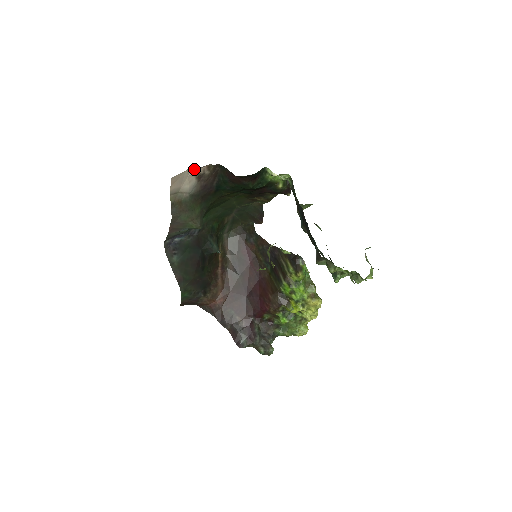
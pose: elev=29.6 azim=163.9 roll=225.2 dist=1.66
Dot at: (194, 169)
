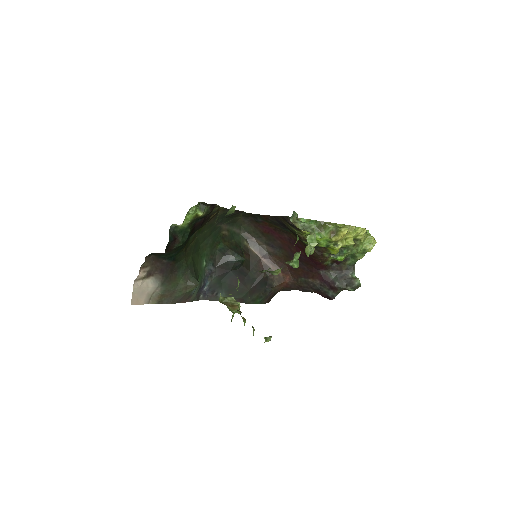
Dot at: (137, 280)
